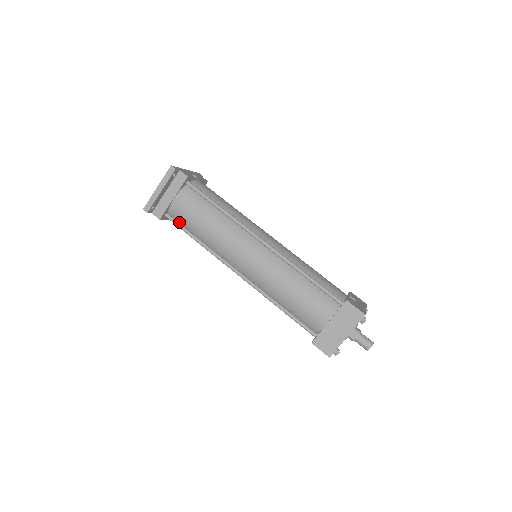
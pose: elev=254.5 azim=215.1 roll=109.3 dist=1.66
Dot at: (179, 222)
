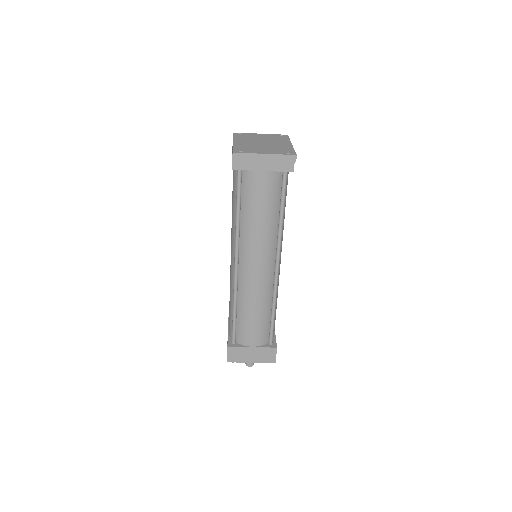
Dot at: (241, 184)
